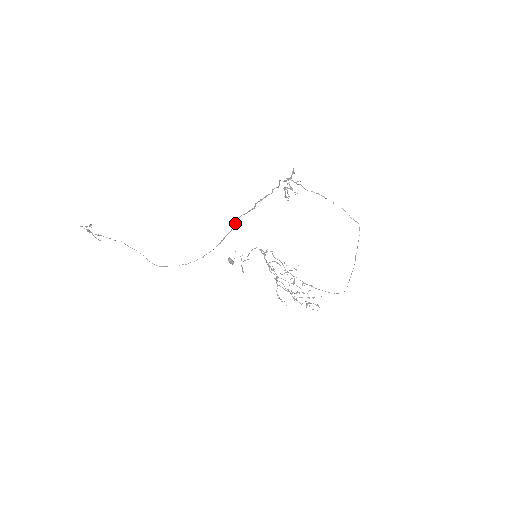
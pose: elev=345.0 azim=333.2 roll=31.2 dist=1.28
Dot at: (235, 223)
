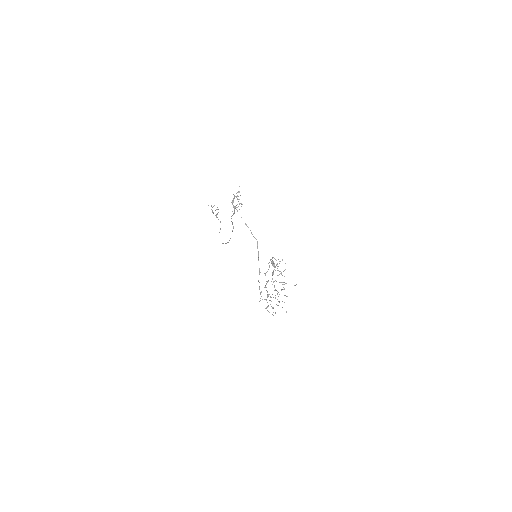
Dot at: occluded
